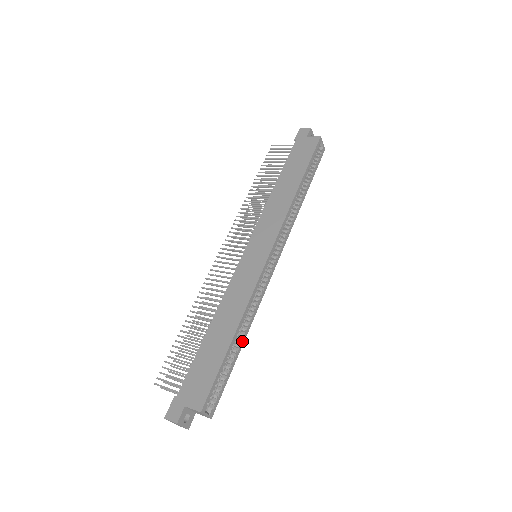
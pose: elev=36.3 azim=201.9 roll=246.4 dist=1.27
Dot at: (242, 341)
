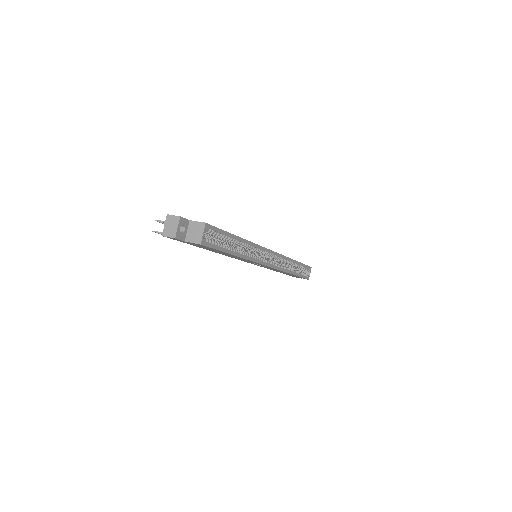
Dot at: (237, 253)
